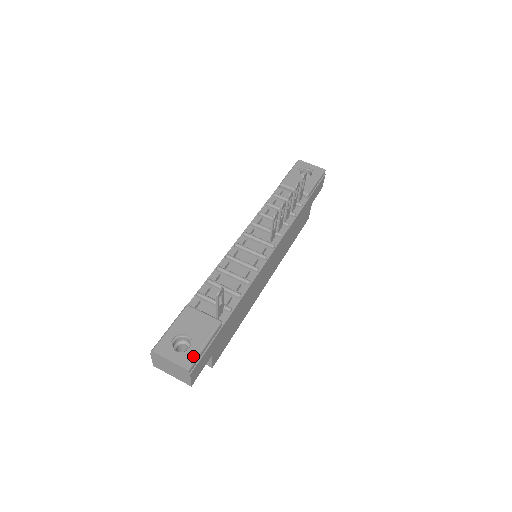
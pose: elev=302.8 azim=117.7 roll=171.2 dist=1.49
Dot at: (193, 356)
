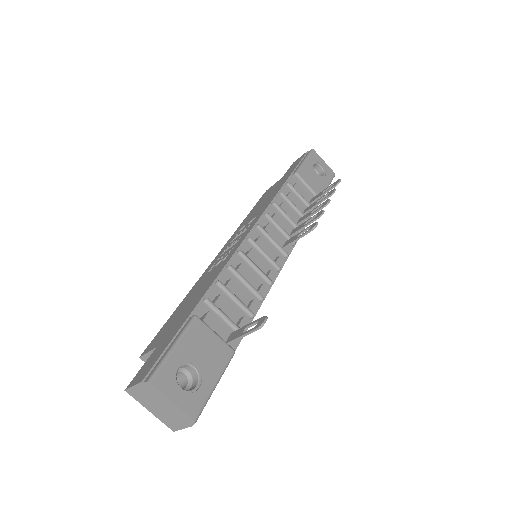
Dot at: (203, 400)
